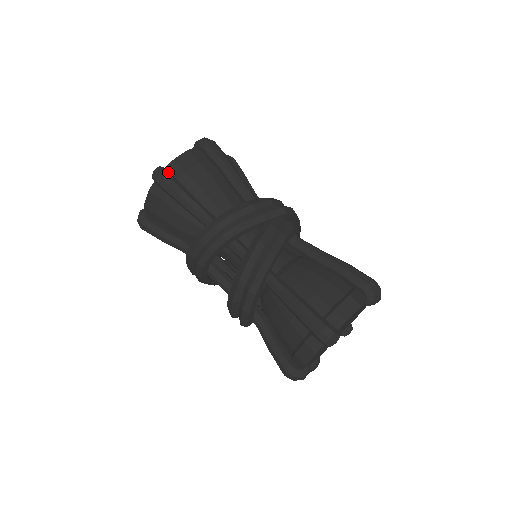
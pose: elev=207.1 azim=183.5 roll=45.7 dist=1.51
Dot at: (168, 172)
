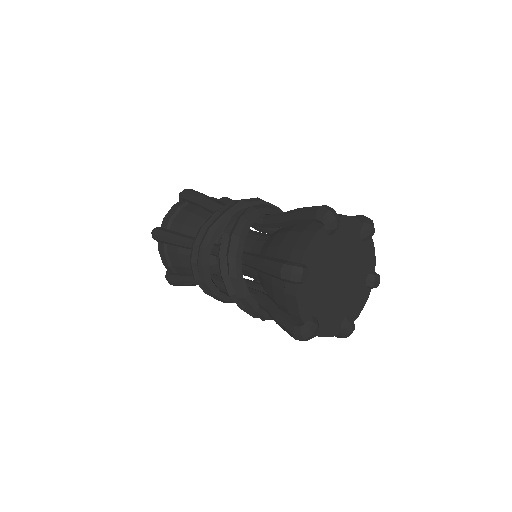
Dot at: (160, 227)
